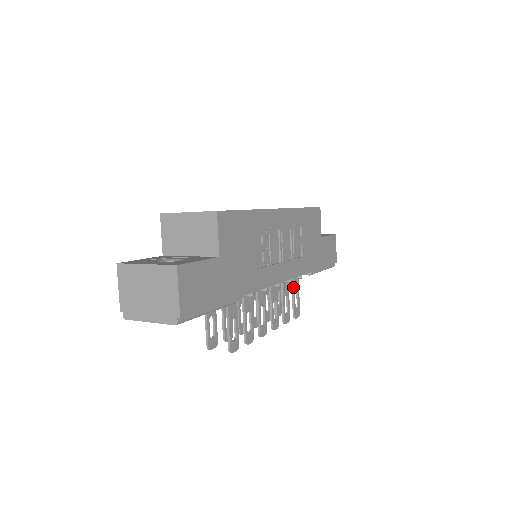
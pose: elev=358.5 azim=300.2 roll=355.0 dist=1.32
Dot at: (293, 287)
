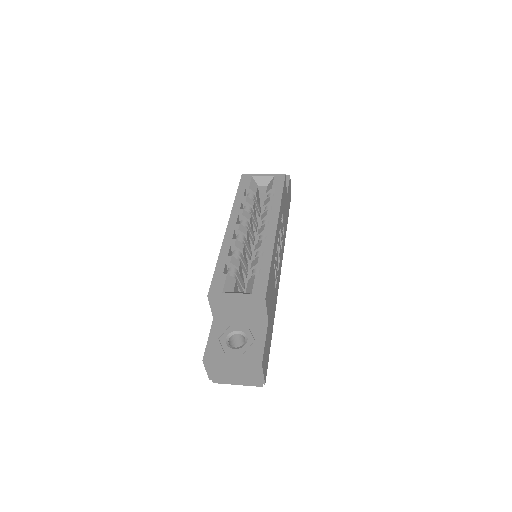
Dot at: occluded
